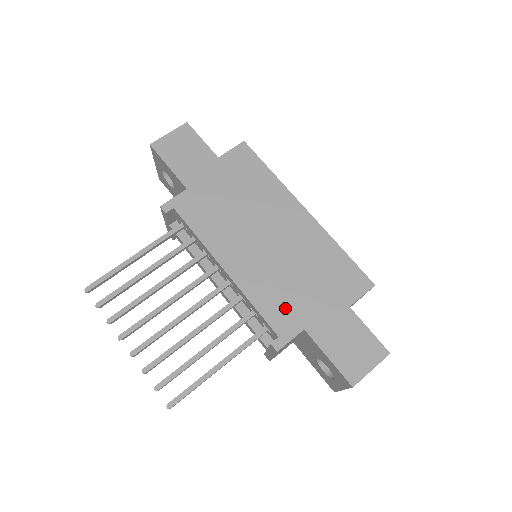
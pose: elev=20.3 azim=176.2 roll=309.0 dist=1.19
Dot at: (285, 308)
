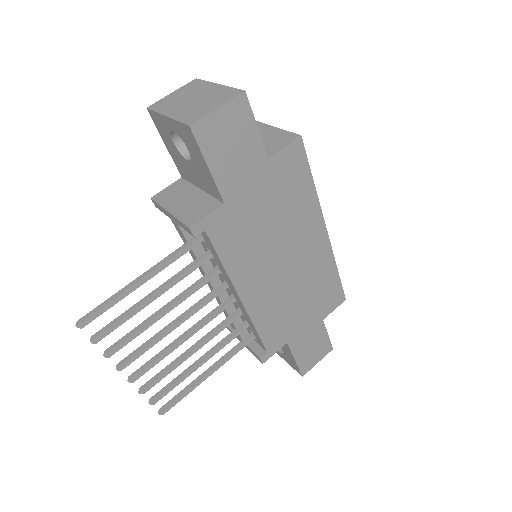
Dot at: (280, 328)
